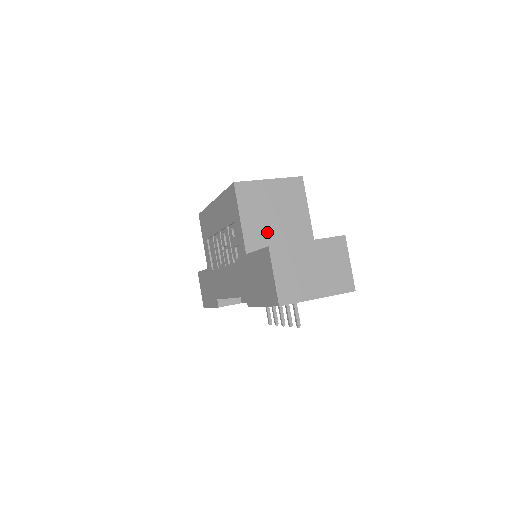
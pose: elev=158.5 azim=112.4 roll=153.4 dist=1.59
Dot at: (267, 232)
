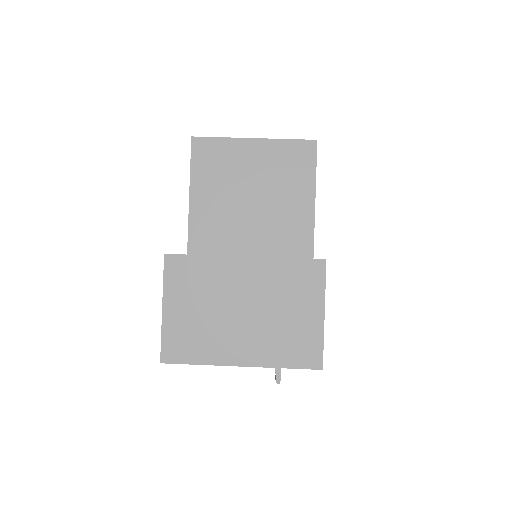
Dot at: (231, 225)
